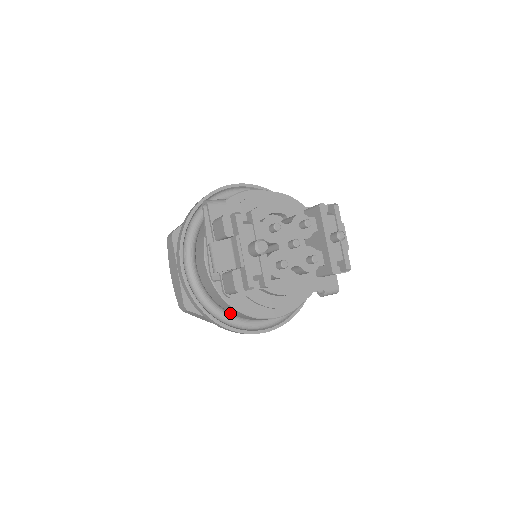
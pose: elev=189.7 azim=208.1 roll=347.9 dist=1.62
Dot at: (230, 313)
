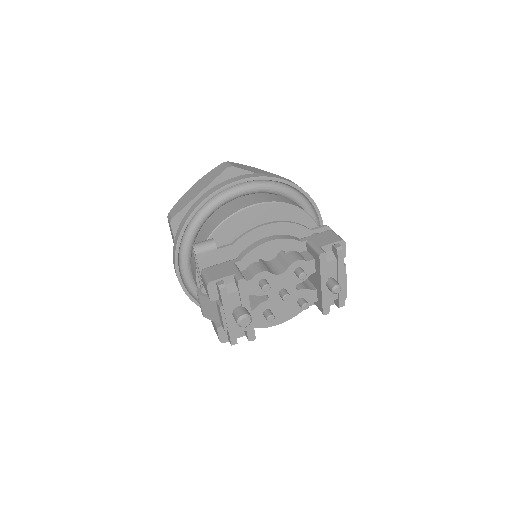
Dot at: occluded
